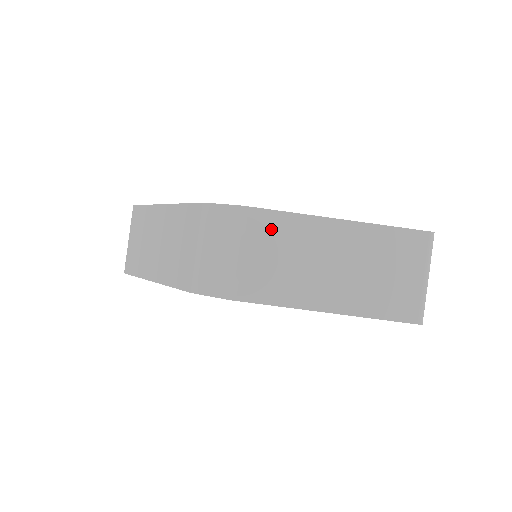
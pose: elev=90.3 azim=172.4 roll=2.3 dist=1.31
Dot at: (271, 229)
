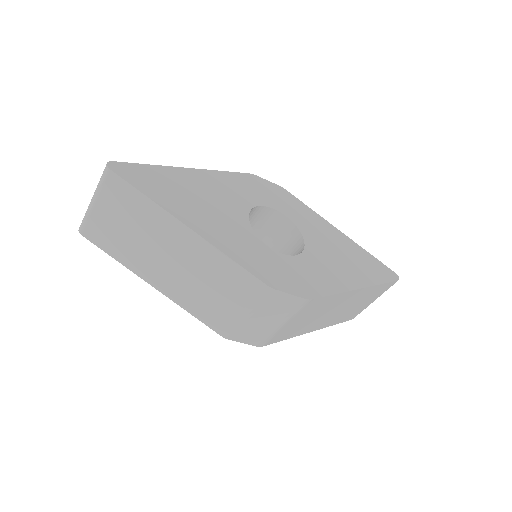
Dot at: (316, 306)
